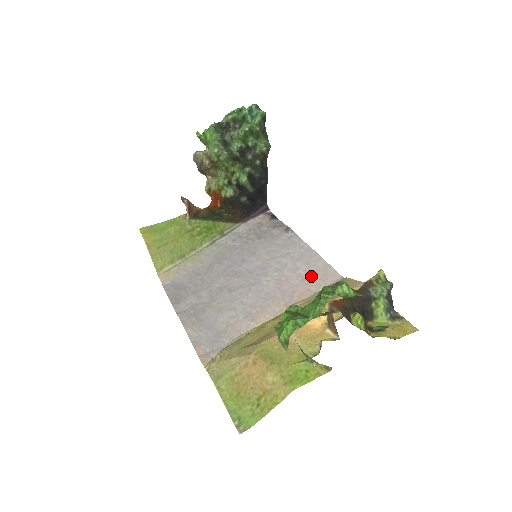
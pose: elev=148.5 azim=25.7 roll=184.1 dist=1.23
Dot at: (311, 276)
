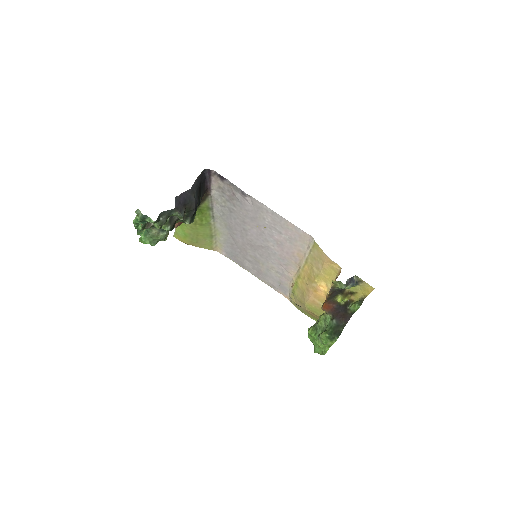
Dot at: (293, 239)
